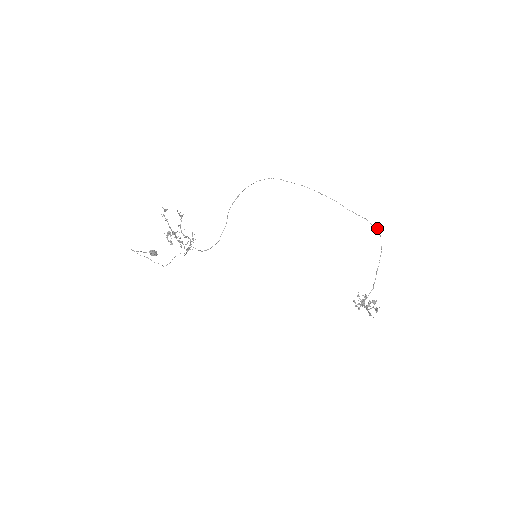
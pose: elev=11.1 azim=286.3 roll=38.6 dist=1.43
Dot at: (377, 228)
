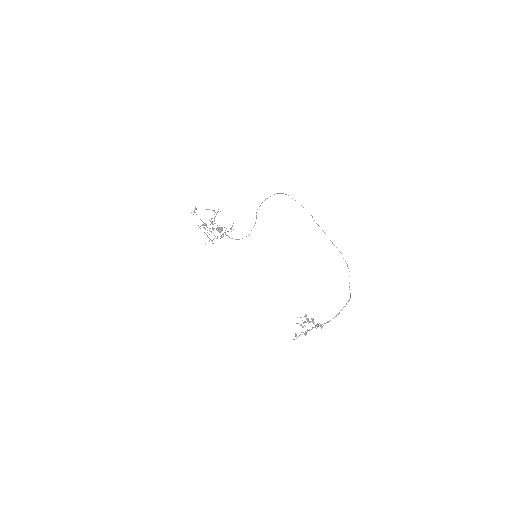
Dot at: occluded
